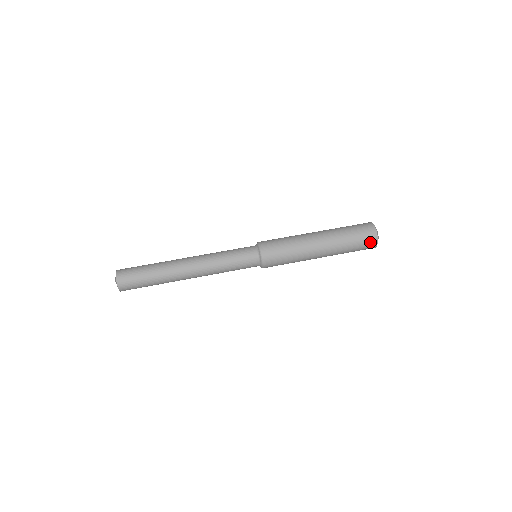
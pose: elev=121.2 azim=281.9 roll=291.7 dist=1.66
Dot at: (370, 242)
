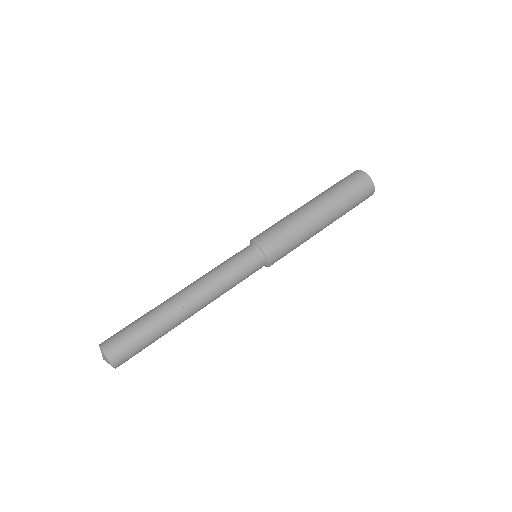
Dot at: (368, 192)
